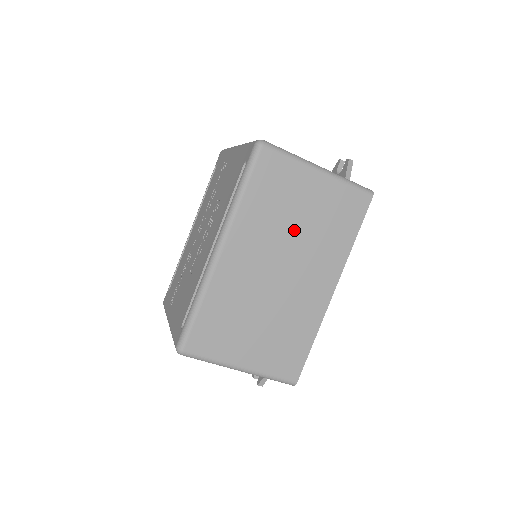
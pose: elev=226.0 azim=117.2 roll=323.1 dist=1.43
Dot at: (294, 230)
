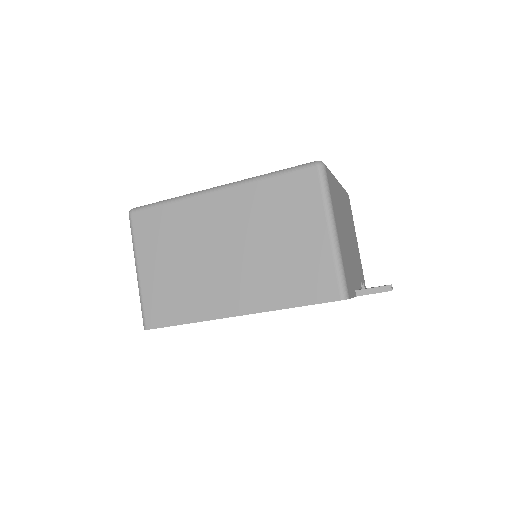
Dot at: (266, 241)
